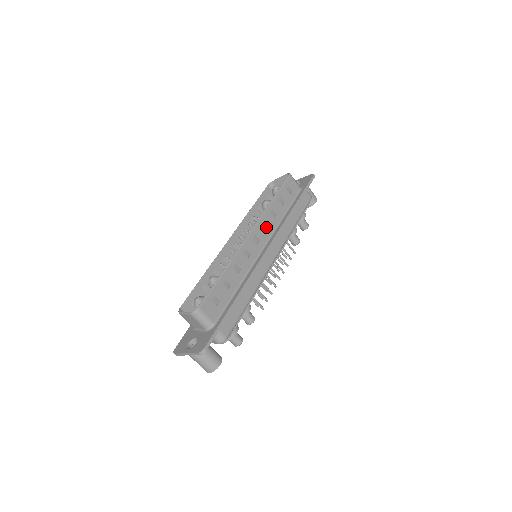
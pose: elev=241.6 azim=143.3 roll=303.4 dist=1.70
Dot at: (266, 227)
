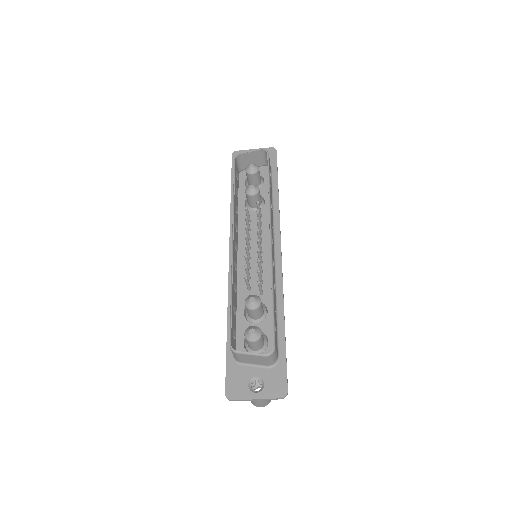
Dot at: occluded
